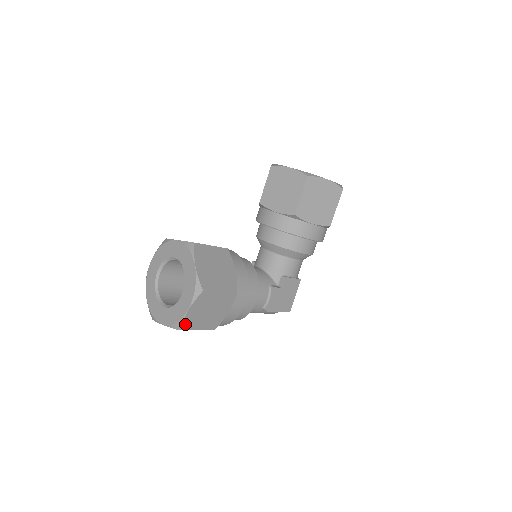
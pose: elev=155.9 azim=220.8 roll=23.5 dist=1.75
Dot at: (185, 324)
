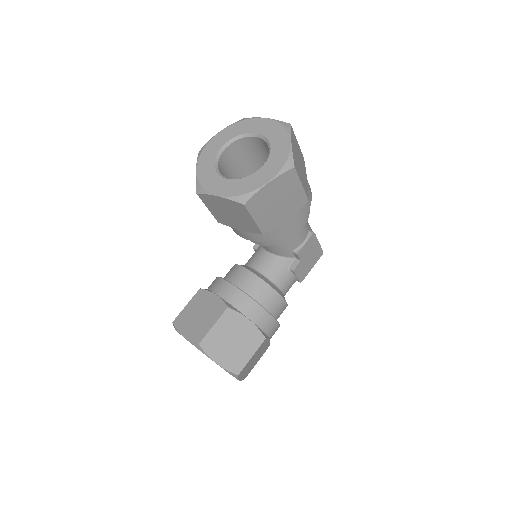
Dot at: (245, 377)
